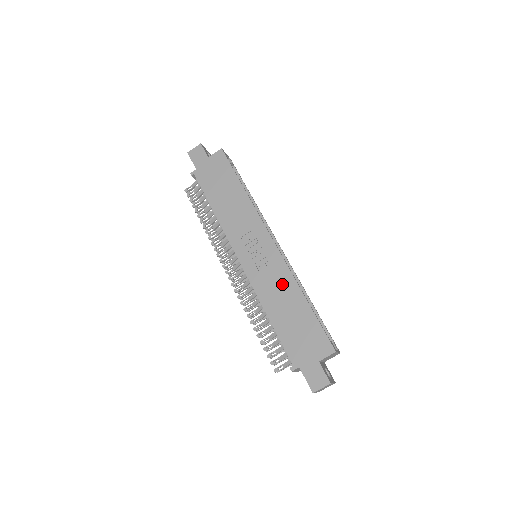
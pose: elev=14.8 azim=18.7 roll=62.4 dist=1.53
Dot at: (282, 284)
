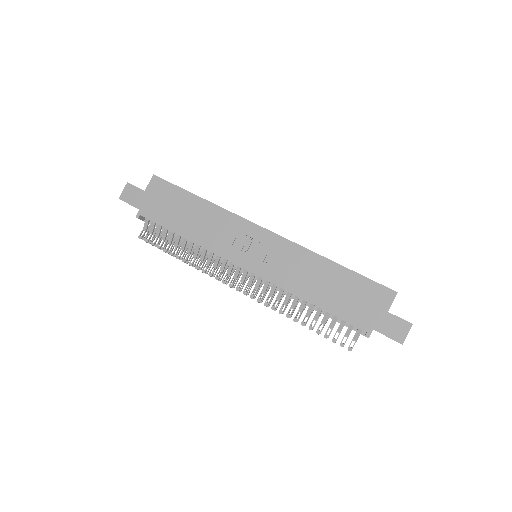
Dot at: (303, 264)
